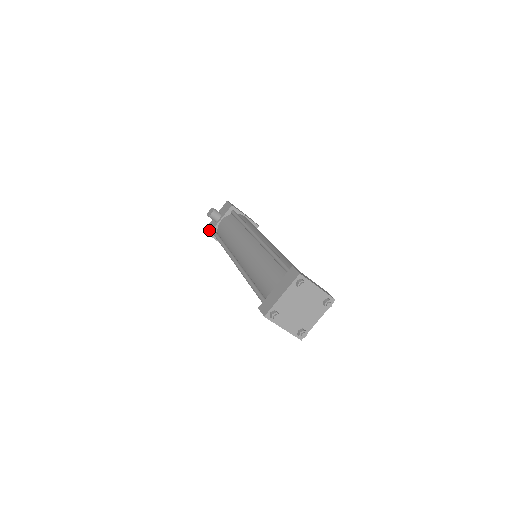
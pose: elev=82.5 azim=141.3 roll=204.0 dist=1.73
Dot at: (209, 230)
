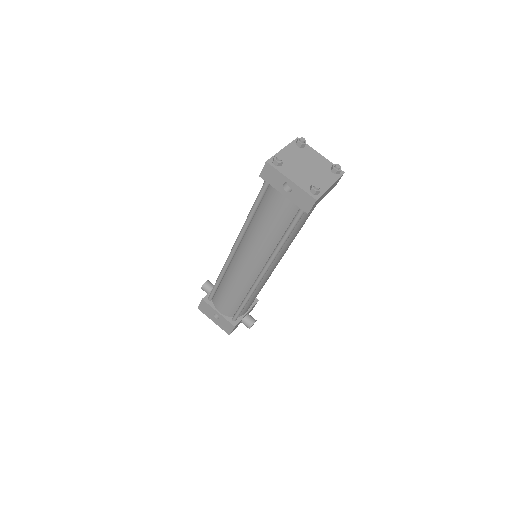
Dot at: occluded
